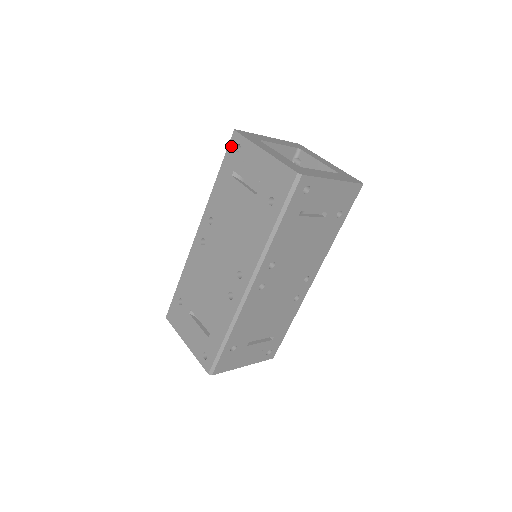
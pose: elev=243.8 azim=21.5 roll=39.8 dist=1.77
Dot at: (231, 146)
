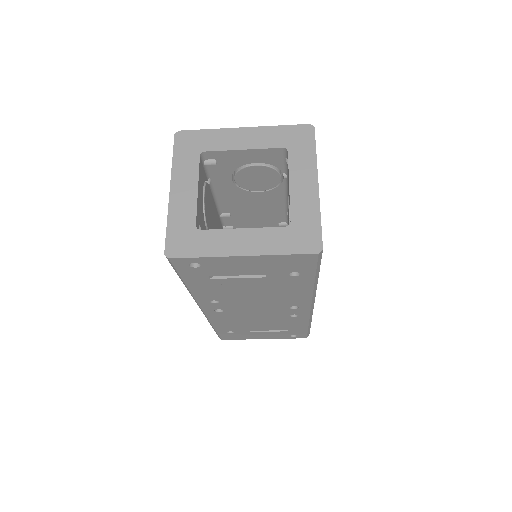
Dot at: occluded
